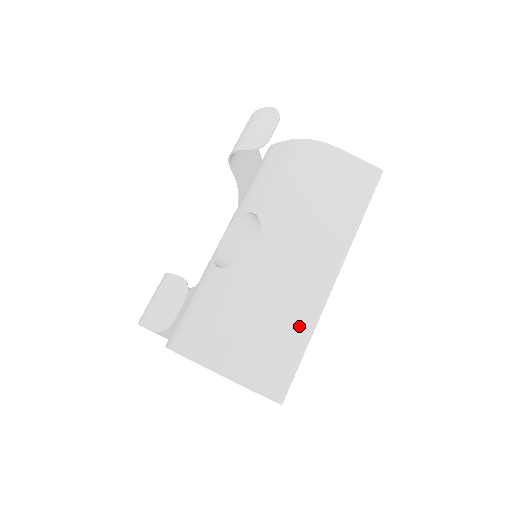
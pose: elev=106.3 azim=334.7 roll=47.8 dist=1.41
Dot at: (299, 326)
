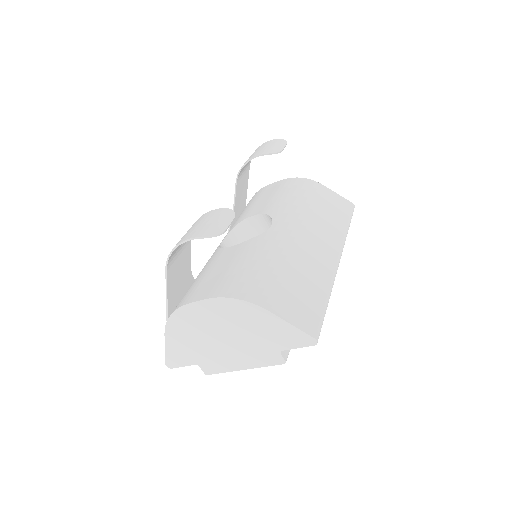
Dot at: (320, 283)
